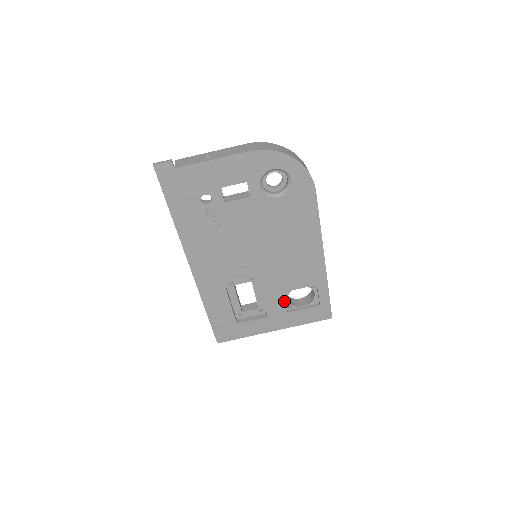
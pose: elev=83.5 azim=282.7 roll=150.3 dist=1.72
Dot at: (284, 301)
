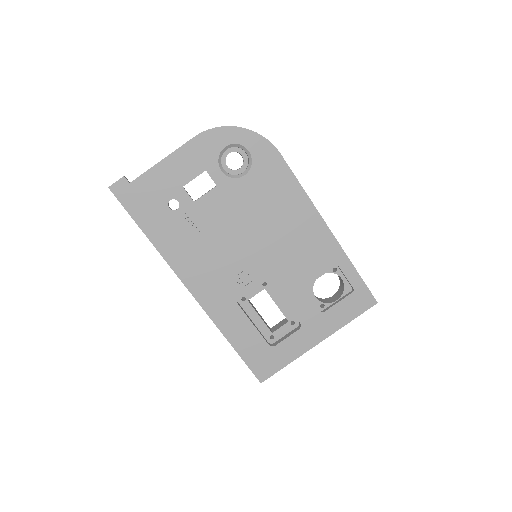
Dot at: (311, 299)
